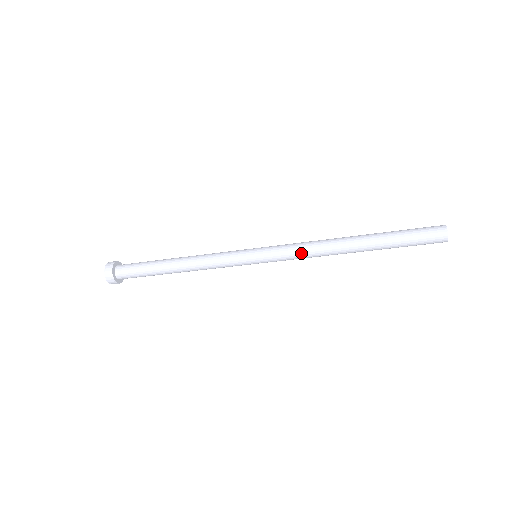
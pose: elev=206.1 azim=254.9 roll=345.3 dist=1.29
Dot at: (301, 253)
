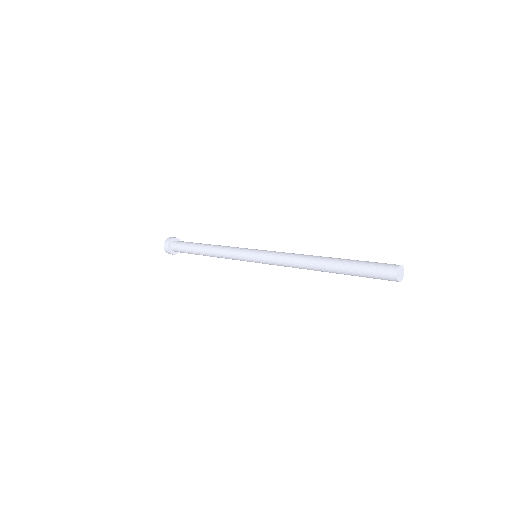
Dot at: (283, 263)
